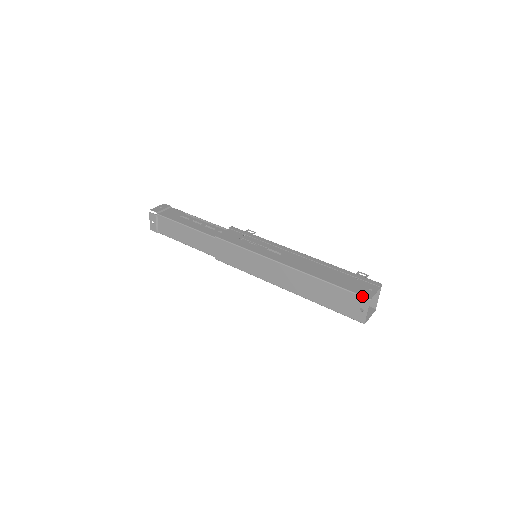
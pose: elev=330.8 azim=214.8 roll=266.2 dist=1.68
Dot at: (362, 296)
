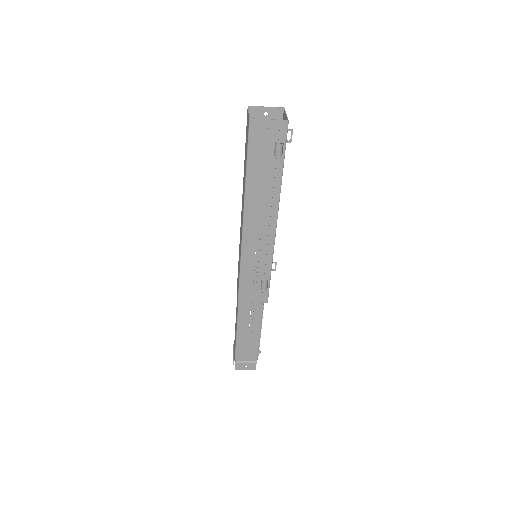
Dot at: occluded
